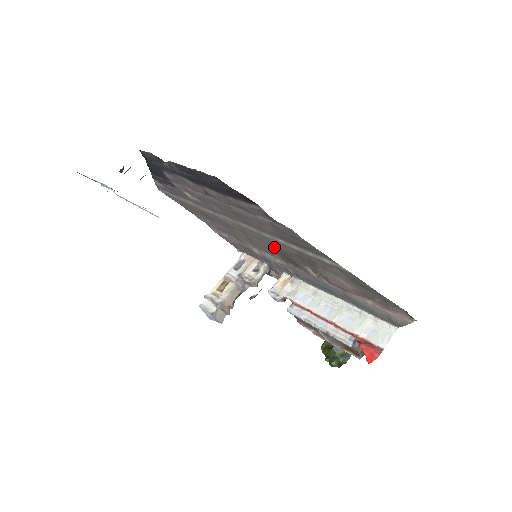
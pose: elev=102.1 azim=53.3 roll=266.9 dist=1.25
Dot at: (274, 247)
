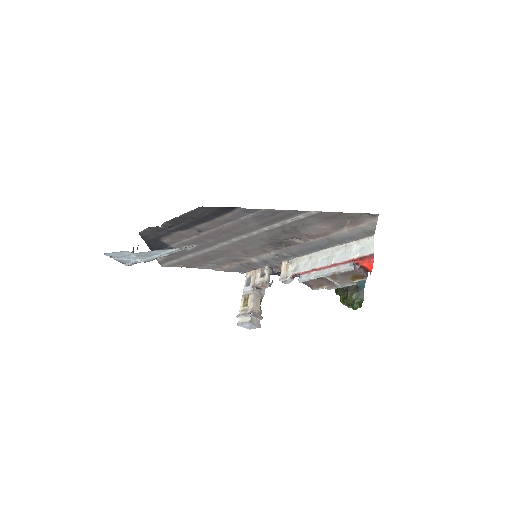
Dot at: (264, 241)
